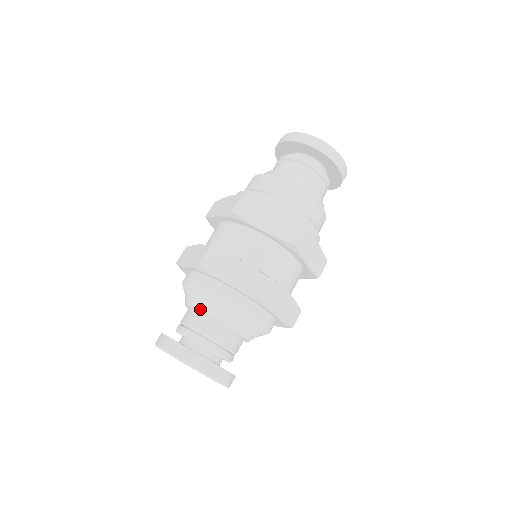
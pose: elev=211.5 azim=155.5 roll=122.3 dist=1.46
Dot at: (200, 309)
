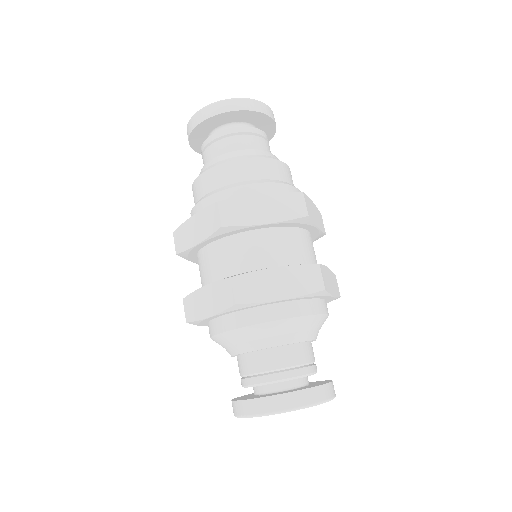
Dot at: (261, 347)
